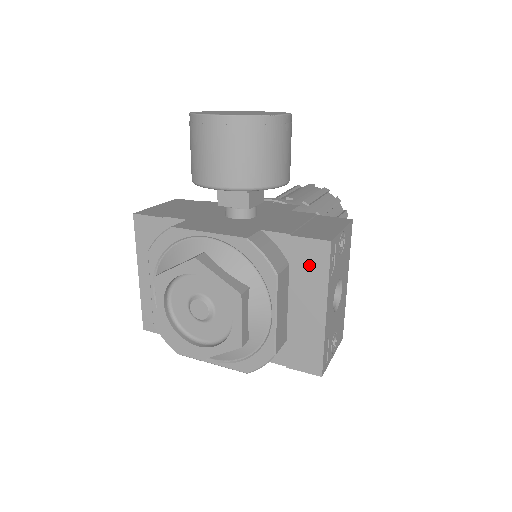
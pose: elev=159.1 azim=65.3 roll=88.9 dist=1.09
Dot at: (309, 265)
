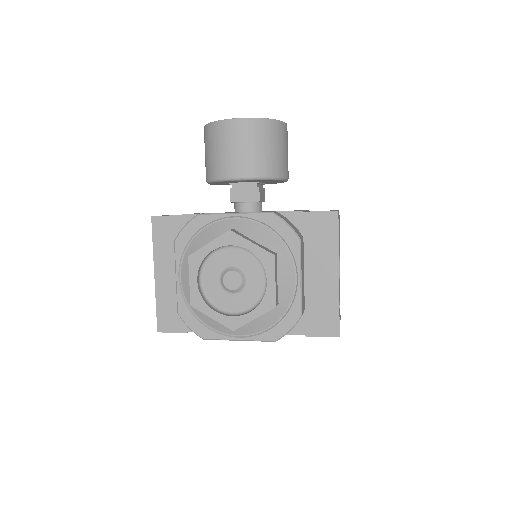
Dot at: (321, 235)
